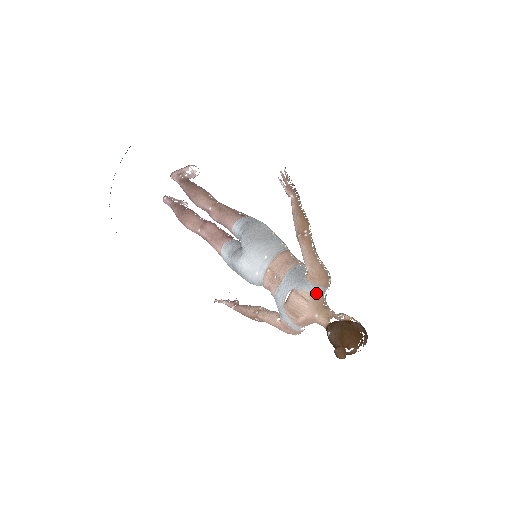
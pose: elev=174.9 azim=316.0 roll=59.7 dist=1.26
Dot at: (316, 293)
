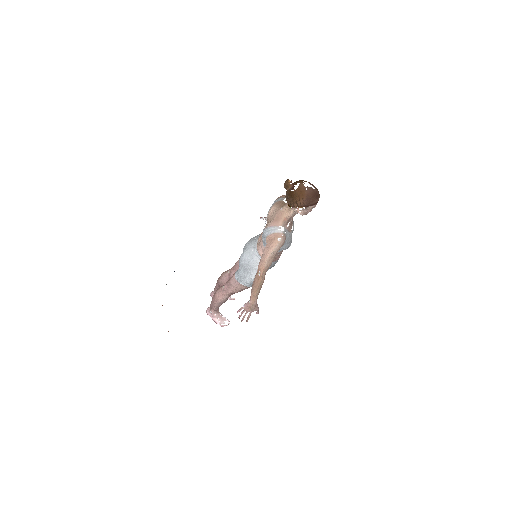
Dot at: (277, 201)
